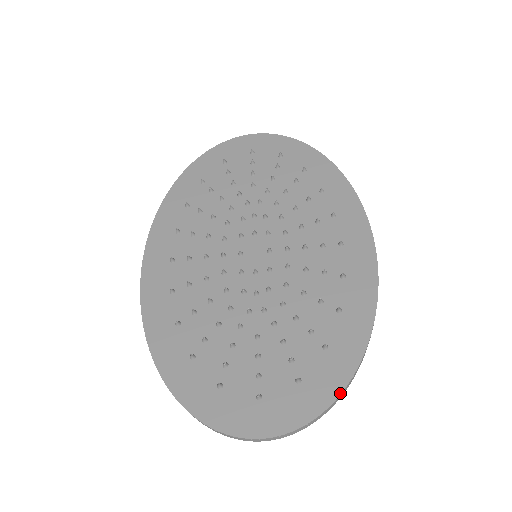
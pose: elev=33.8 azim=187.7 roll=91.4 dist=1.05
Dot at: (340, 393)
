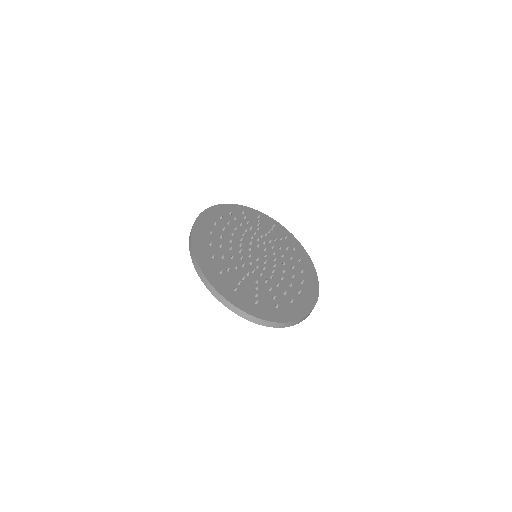
Dot at: (297, 320)
